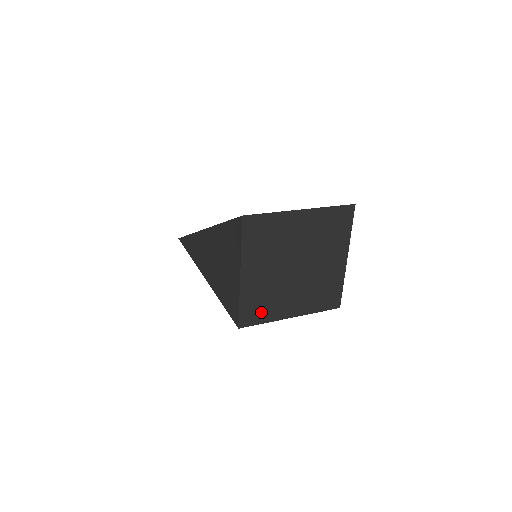
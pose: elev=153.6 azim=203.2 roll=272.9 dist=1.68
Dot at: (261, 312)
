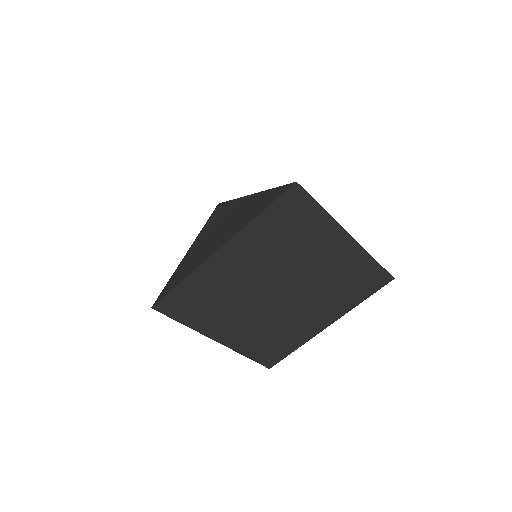
Dot at: (281, 345)
